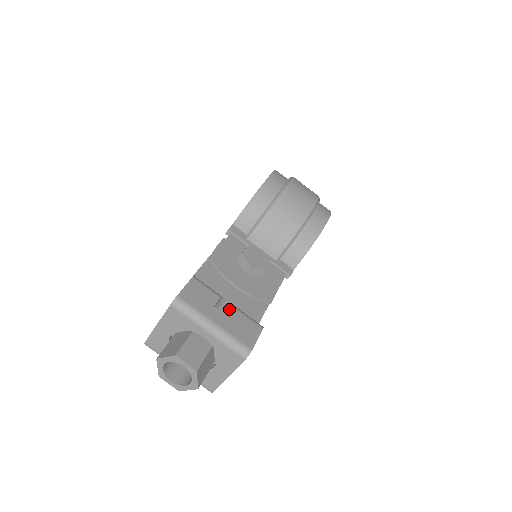
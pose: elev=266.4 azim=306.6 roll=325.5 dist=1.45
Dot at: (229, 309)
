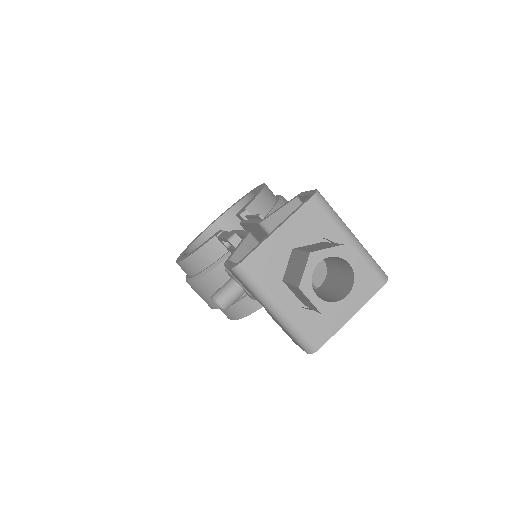
Dot at: occluded
